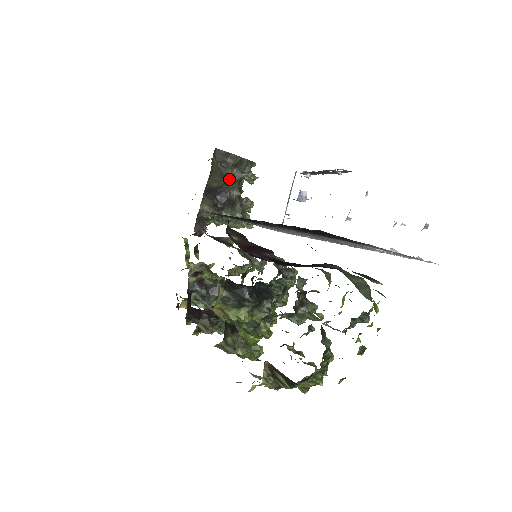
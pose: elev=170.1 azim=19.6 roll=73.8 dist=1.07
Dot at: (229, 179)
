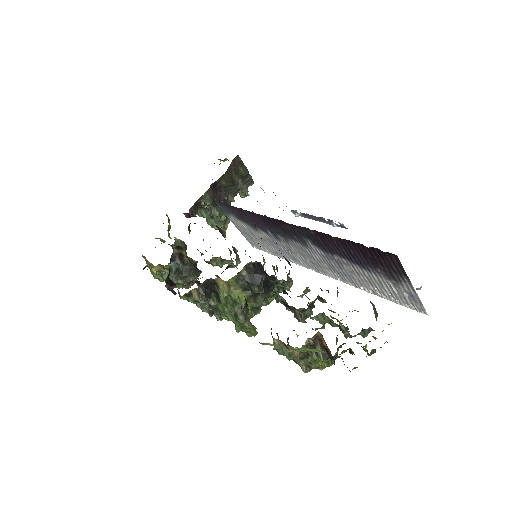
Dot at: (234, 184)
